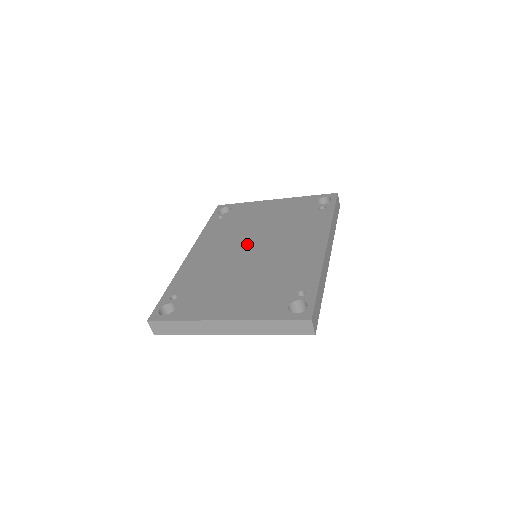
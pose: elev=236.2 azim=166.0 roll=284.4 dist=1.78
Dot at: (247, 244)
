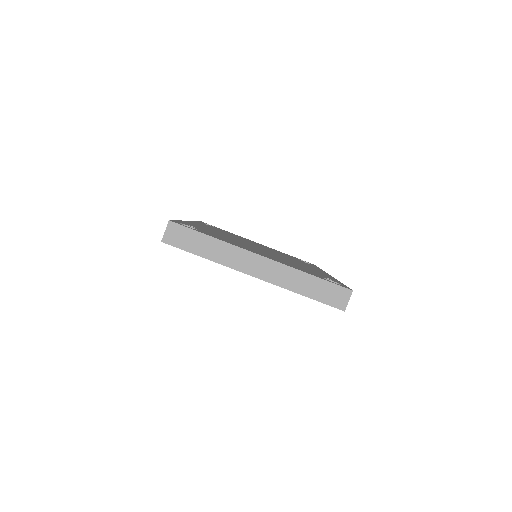
Dot at: occluded
